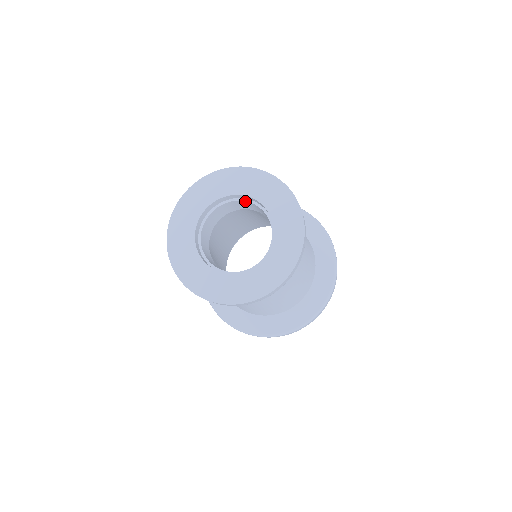
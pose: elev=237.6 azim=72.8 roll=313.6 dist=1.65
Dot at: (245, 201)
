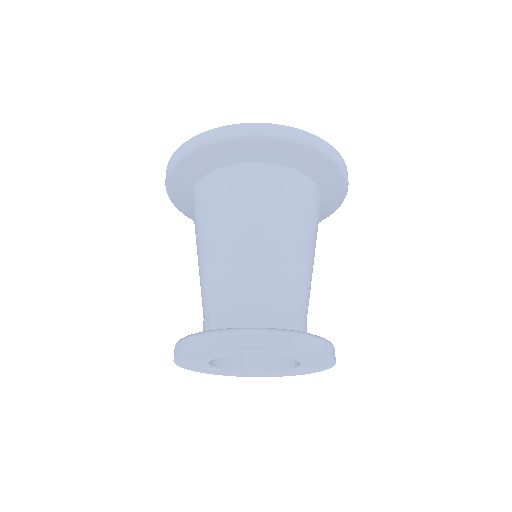
Dot at: occluded
